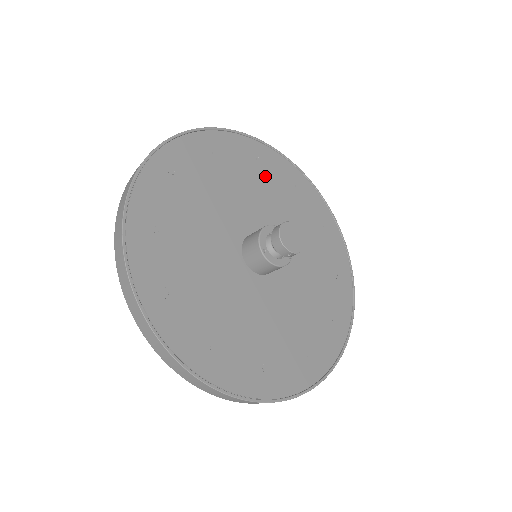
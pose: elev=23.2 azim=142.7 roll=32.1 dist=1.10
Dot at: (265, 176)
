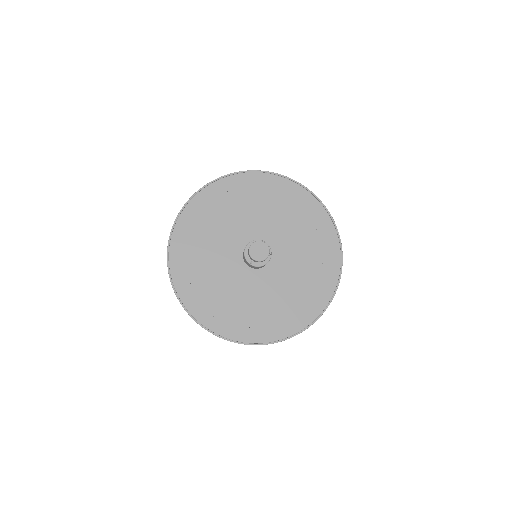
Dot at: (239, 199)
